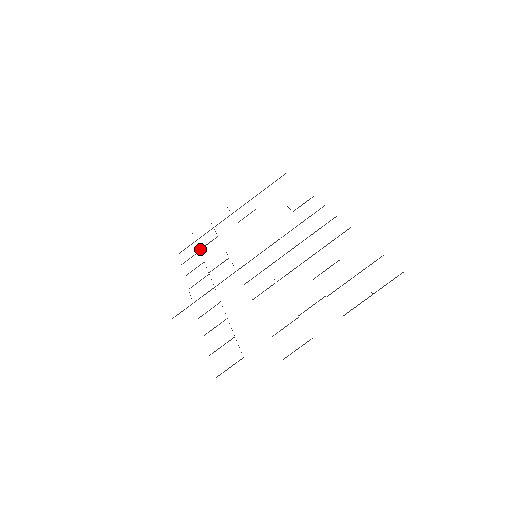
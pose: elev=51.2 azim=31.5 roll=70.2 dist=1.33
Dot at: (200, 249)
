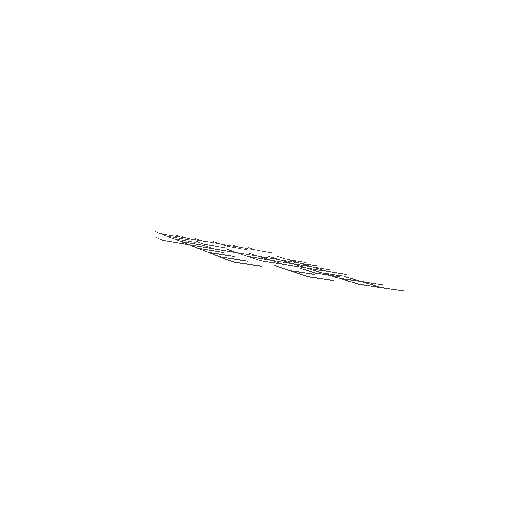
Dot at: occluded
